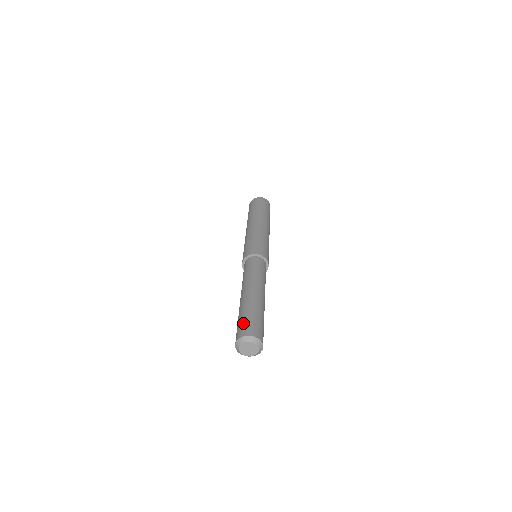
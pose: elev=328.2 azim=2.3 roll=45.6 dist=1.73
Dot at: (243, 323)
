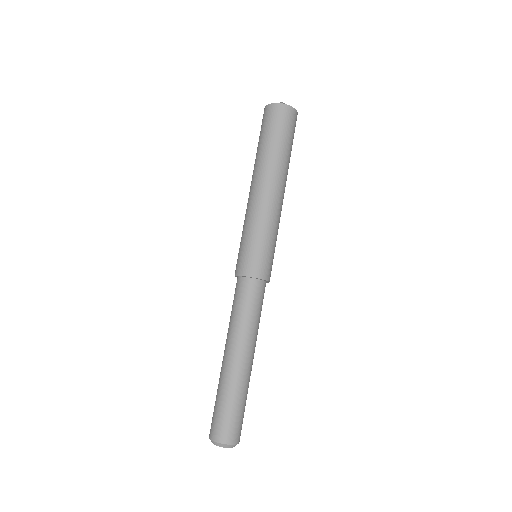
Dot at: (226, 420)
